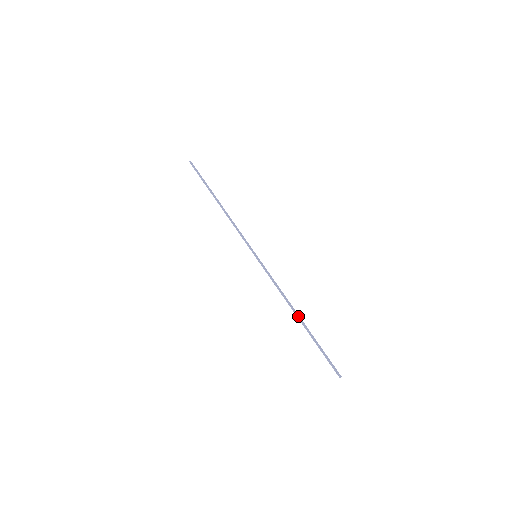
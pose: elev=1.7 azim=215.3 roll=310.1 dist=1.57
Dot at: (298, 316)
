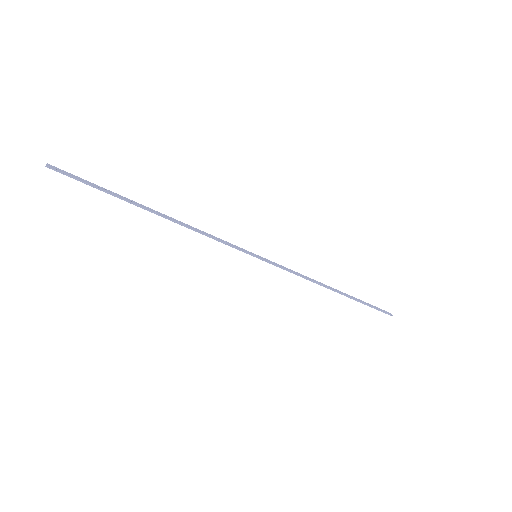
Dot at: (335, 290)
